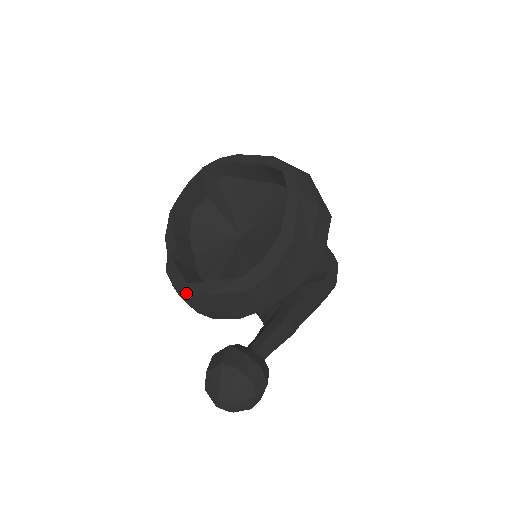
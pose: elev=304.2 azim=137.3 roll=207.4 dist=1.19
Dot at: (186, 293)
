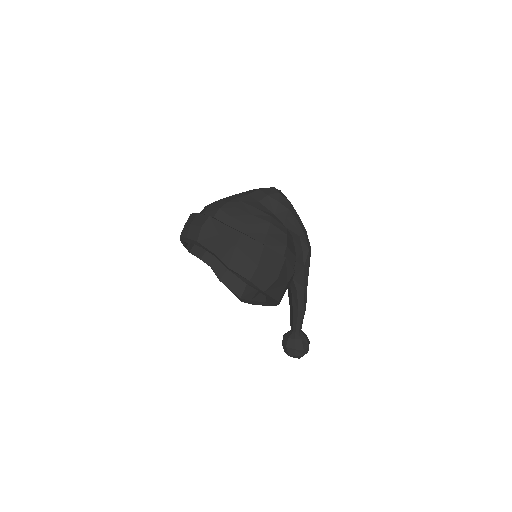
Dot at: (244, 302)
